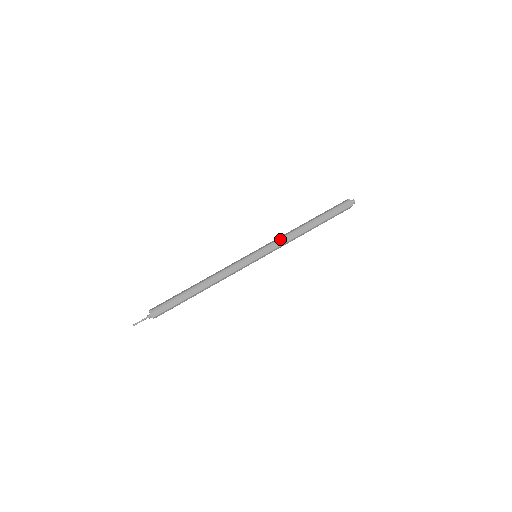
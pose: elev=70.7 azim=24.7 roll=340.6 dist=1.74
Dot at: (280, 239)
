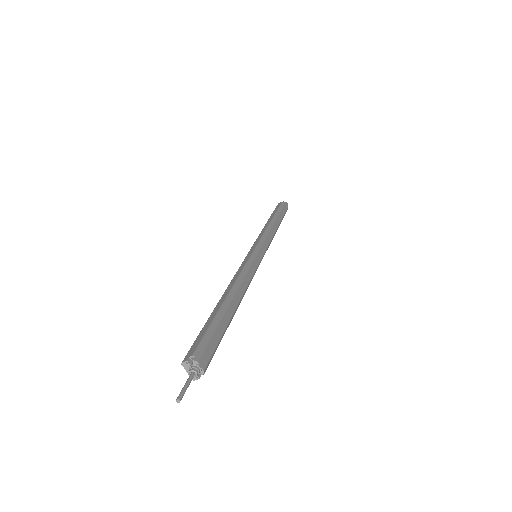
Dot at: (265, 234)
